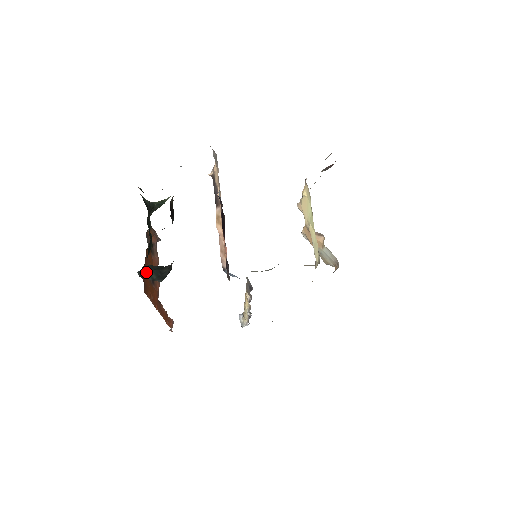
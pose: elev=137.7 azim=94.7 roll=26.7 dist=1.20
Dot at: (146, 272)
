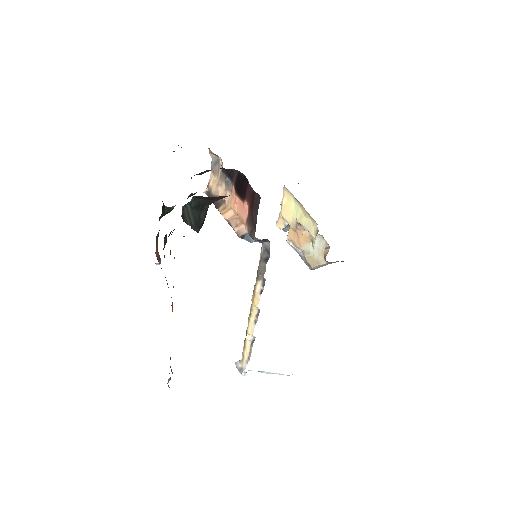
Dot at: (187, 213)
